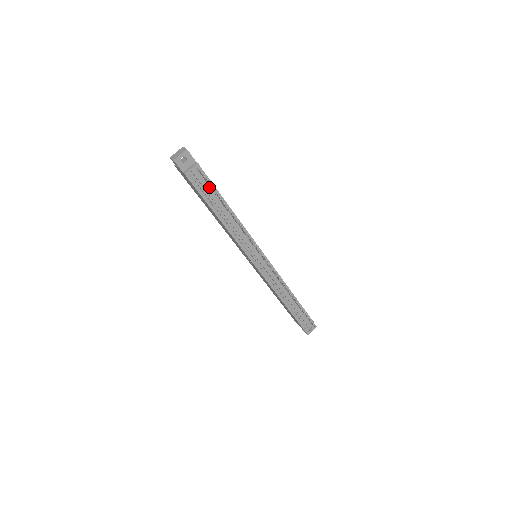
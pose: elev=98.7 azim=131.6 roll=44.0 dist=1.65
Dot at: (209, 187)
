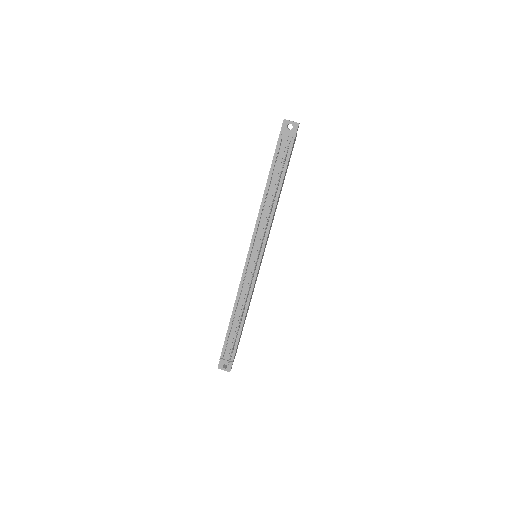
Dot at: occluded
